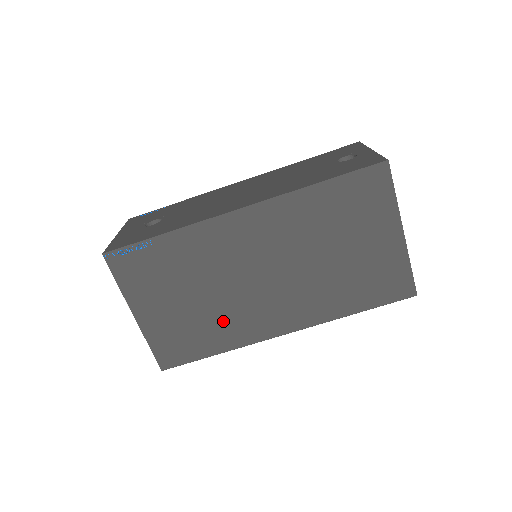
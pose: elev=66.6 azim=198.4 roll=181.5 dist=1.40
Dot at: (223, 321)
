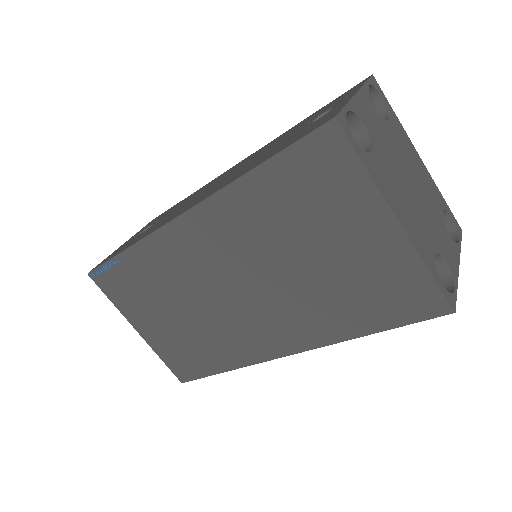
Dot at: (215, 338)
